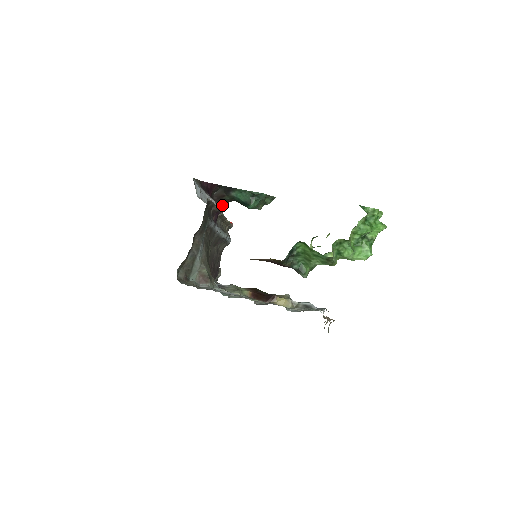
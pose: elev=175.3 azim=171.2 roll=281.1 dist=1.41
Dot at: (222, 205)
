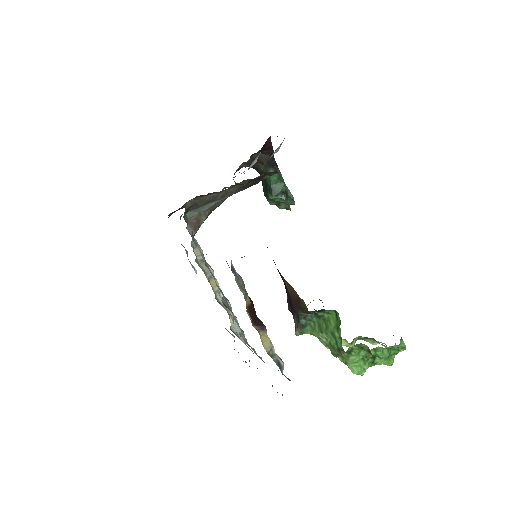
Dot at: (247, 164)
